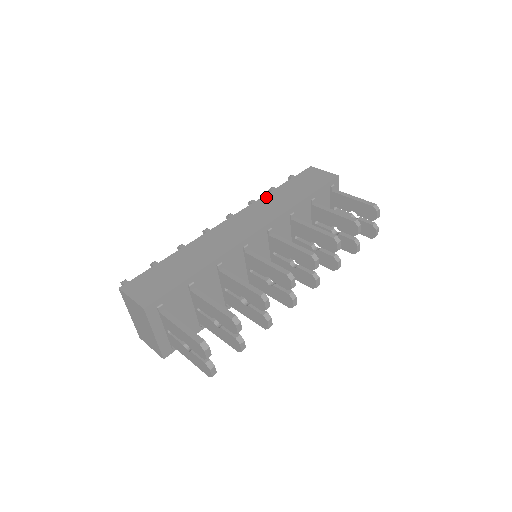
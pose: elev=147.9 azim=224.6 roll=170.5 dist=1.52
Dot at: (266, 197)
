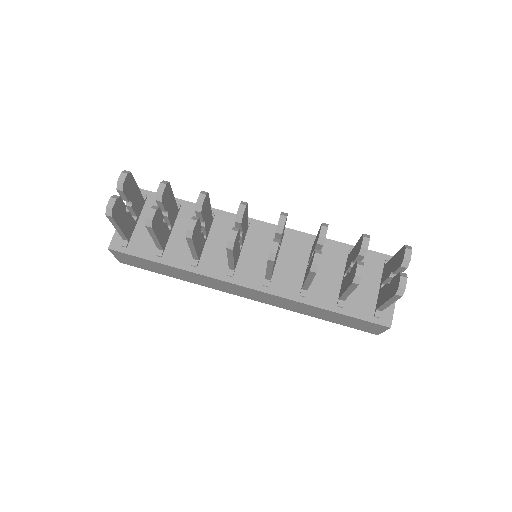
Dot at: occluded
